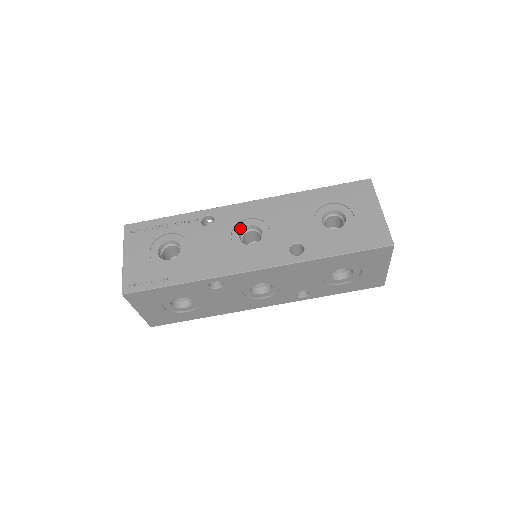
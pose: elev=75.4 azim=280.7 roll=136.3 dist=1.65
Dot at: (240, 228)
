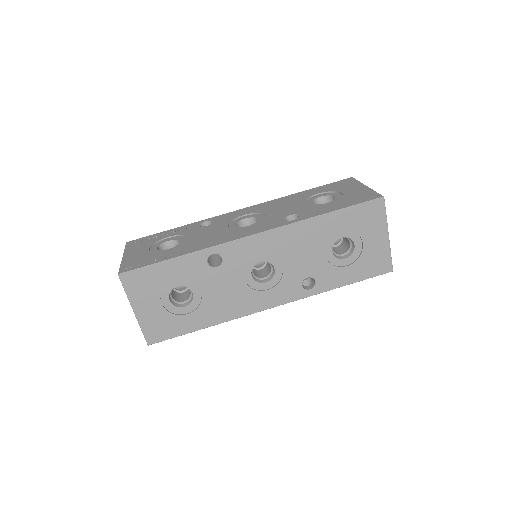
Dot at: (237, 221)
